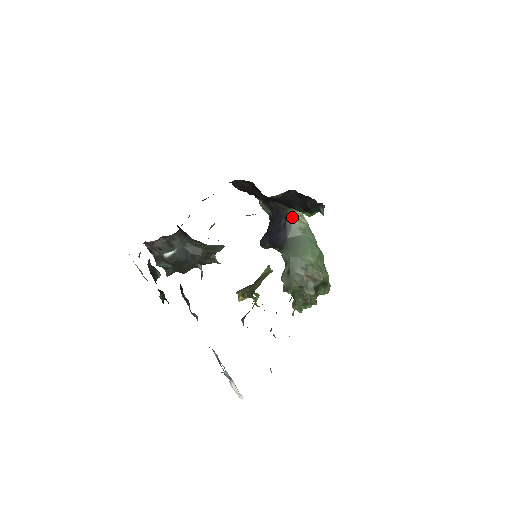
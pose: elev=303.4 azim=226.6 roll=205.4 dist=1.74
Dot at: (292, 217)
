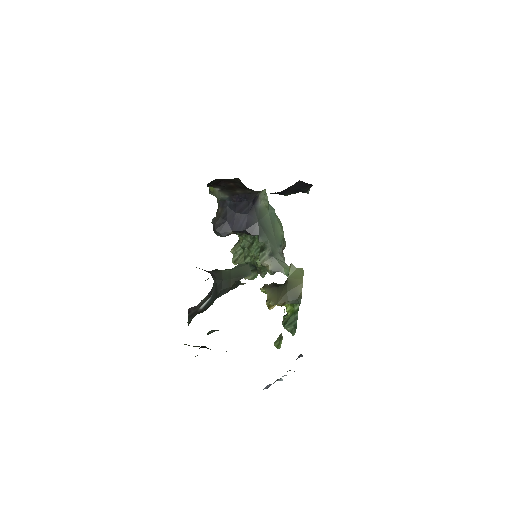
Dot at: (260, 198)
